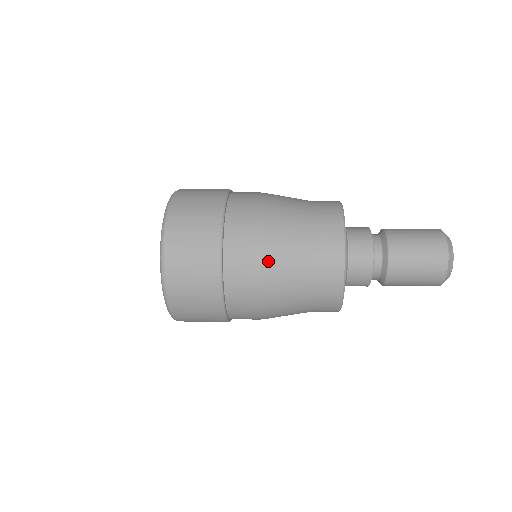
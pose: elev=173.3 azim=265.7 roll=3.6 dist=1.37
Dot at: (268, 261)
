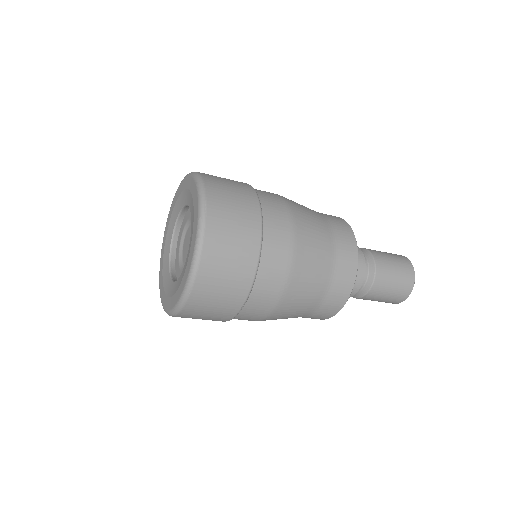
Dot at: (293, 287)
